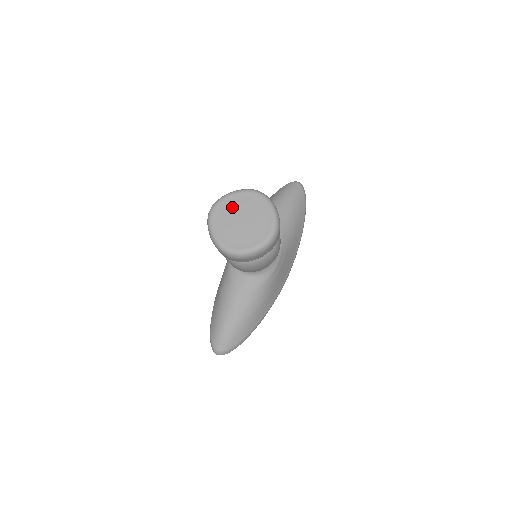
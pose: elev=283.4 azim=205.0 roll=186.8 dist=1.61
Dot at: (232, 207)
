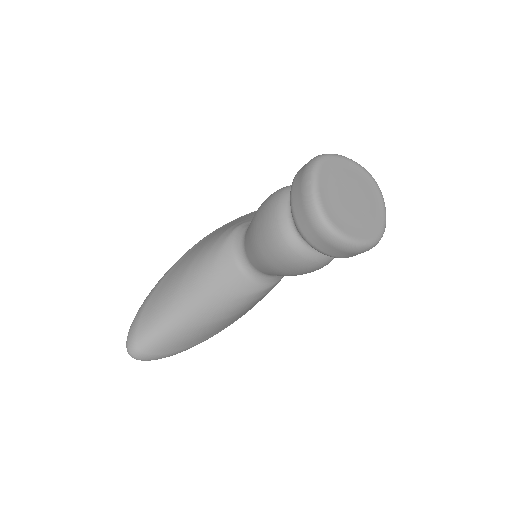
Dot at: (346, 174)
